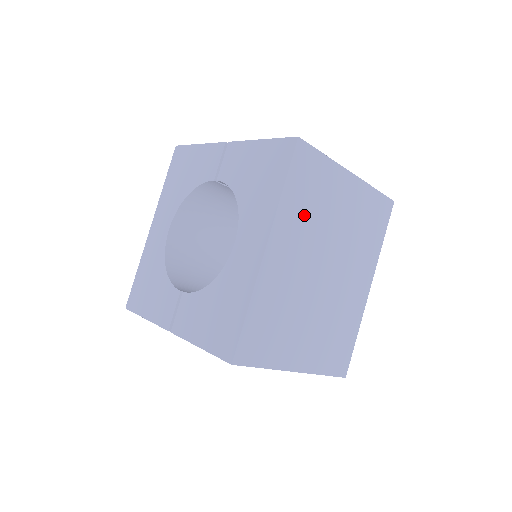
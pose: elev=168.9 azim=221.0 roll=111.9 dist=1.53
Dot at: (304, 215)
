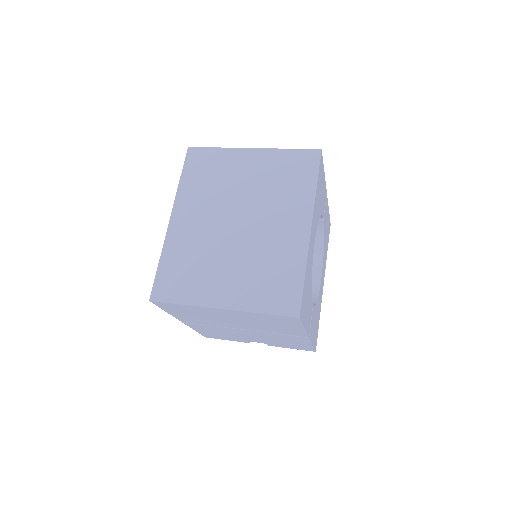
Dot at: (204, 190)
